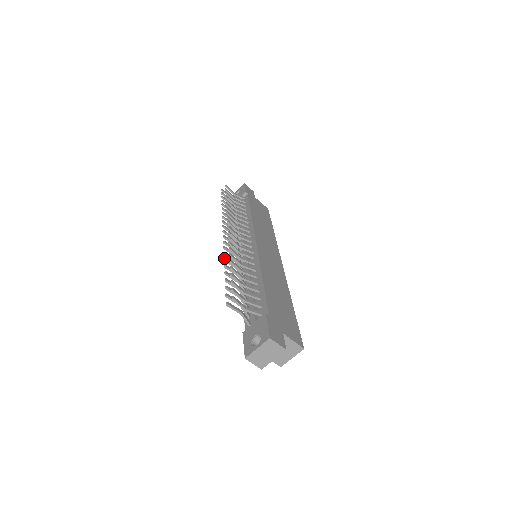
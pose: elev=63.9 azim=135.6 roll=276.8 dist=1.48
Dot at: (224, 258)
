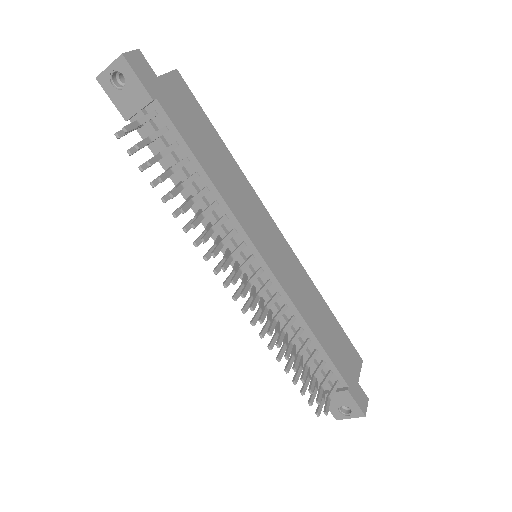
Dot at: (269, 348)
